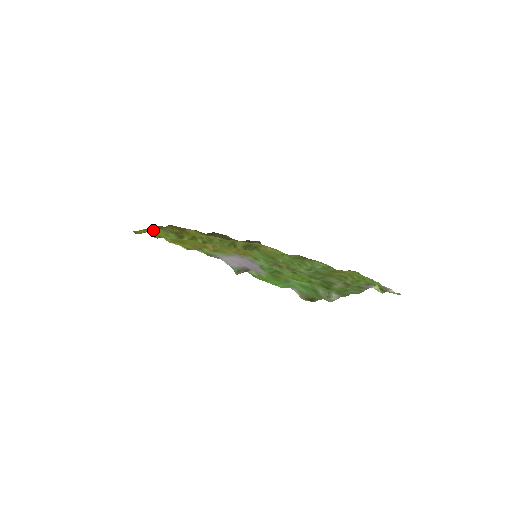
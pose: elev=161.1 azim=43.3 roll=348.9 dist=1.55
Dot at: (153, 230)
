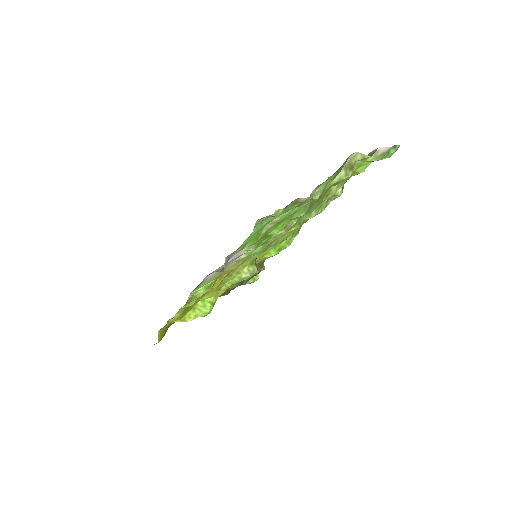
Dot at: occluded
